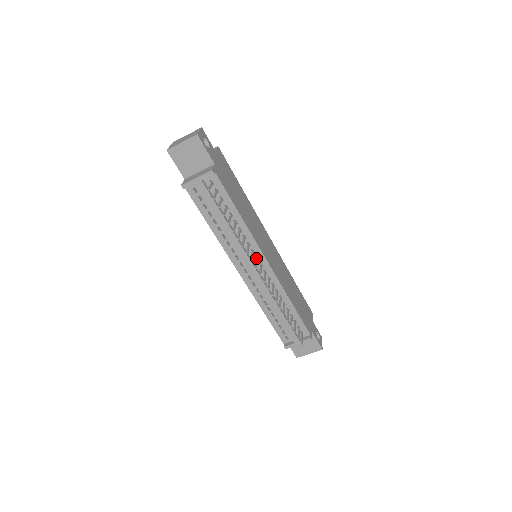
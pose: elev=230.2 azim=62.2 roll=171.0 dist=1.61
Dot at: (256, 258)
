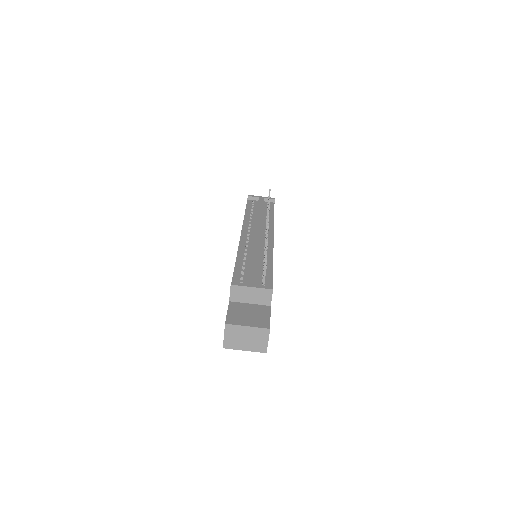
Dot at: occluded
